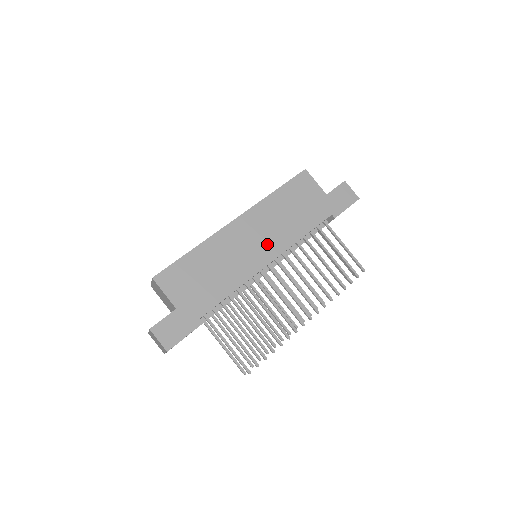
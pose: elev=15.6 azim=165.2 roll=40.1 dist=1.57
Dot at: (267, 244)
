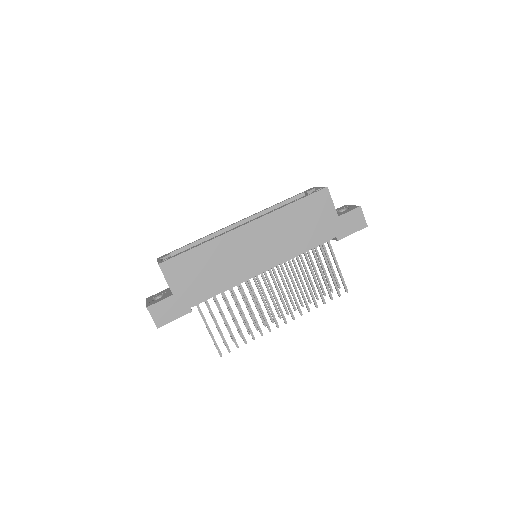
Dot at: (268, 253)
